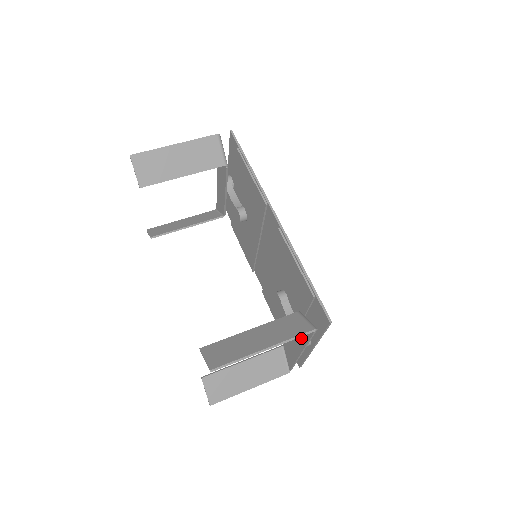
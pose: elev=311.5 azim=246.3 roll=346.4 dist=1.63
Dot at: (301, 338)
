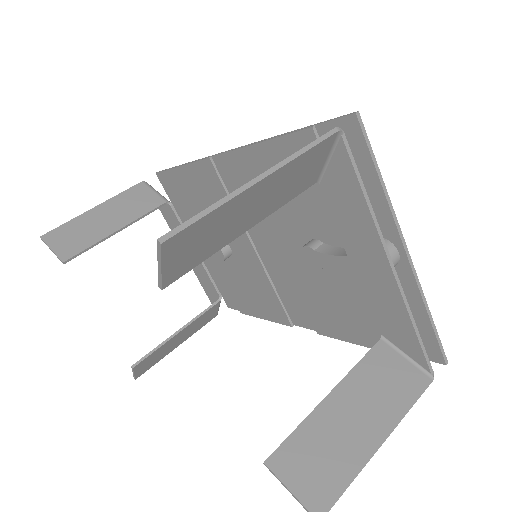
Dot at: (361, 226)
